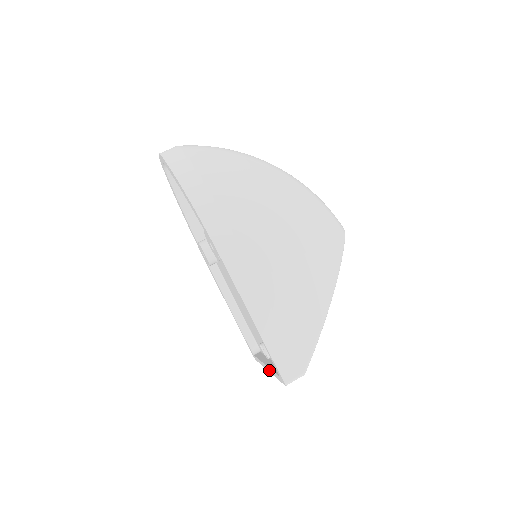
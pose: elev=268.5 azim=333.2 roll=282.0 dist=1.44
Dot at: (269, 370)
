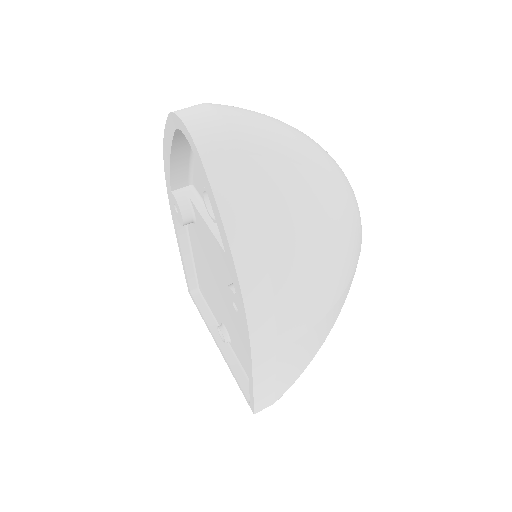
Dot at: (224, 357)
